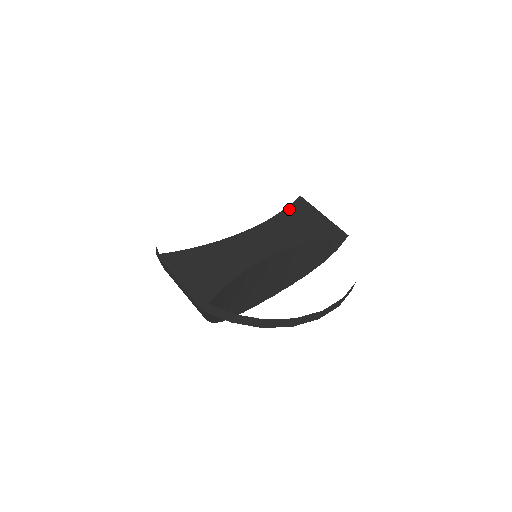
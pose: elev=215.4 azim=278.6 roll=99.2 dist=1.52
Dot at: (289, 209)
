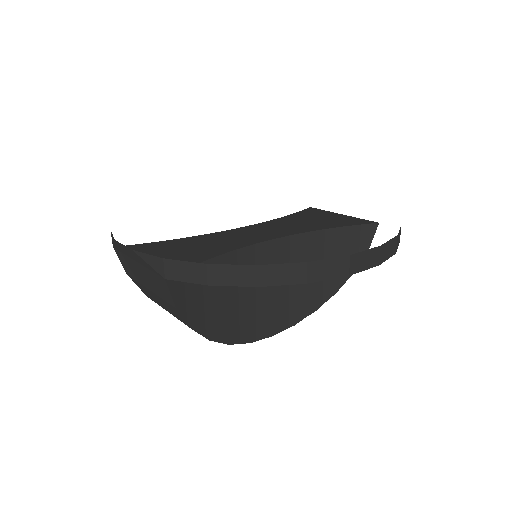
Dot at: (296, 214)
